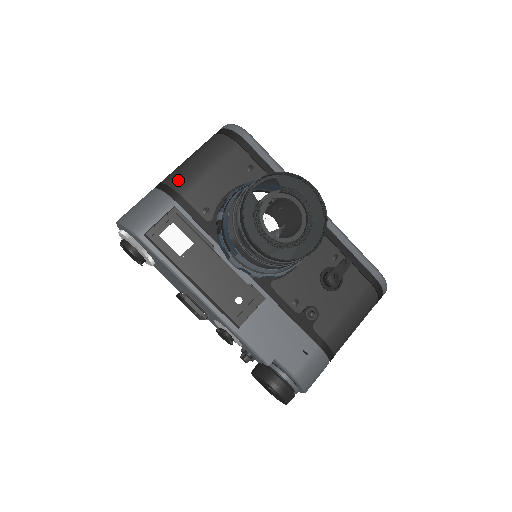
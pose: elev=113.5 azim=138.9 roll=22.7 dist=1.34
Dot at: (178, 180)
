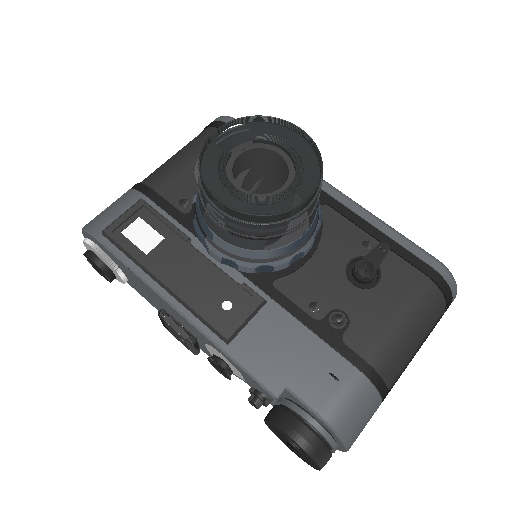
Dot at: (151, 176)
